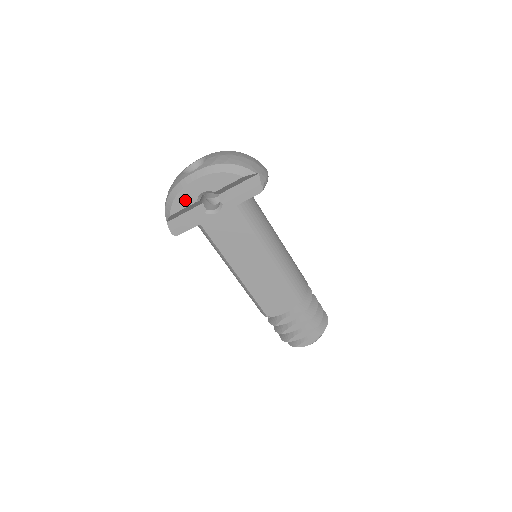
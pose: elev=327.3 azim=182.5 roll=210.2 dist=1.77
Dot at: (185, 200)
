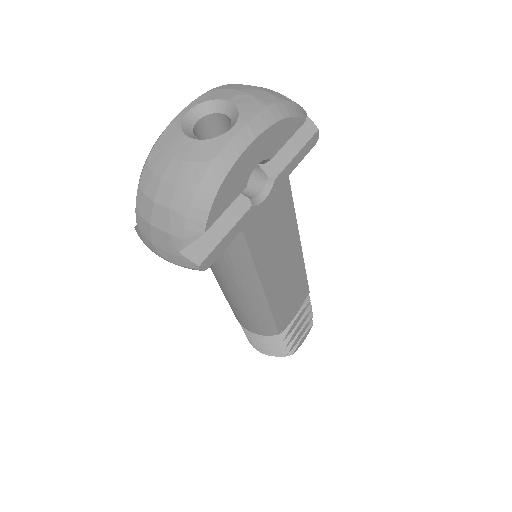
Dot at: (231, 190)
